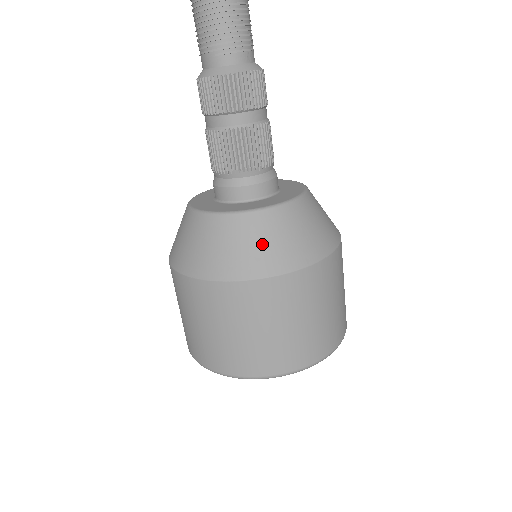
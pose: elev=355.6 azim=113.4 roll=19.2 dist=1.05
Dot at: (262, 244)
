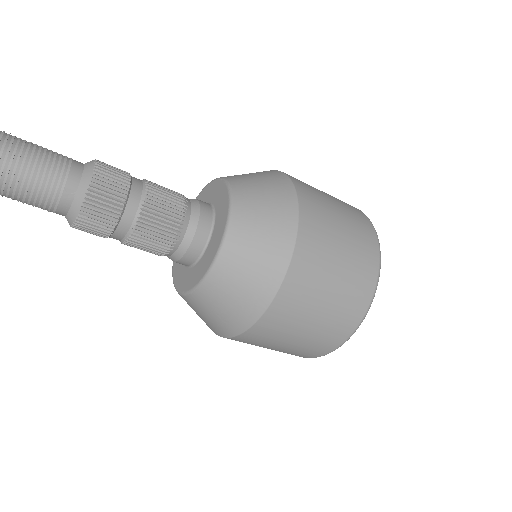
Dot at: (220, 311)
